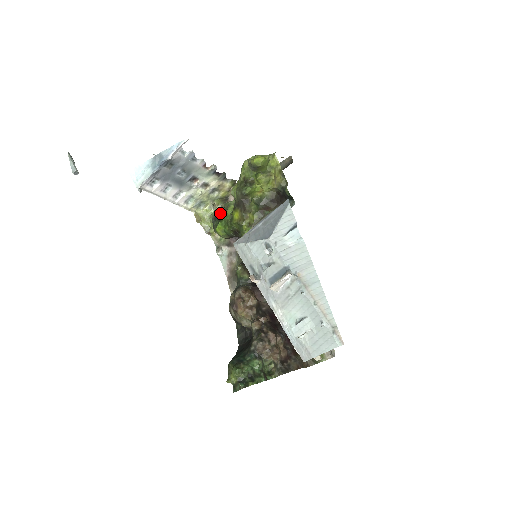
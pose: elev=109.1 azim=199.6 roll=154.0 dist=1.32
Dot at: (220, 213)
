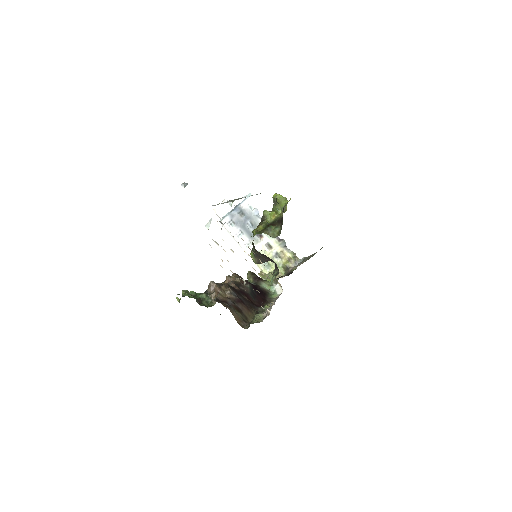
Dot at: occluded
